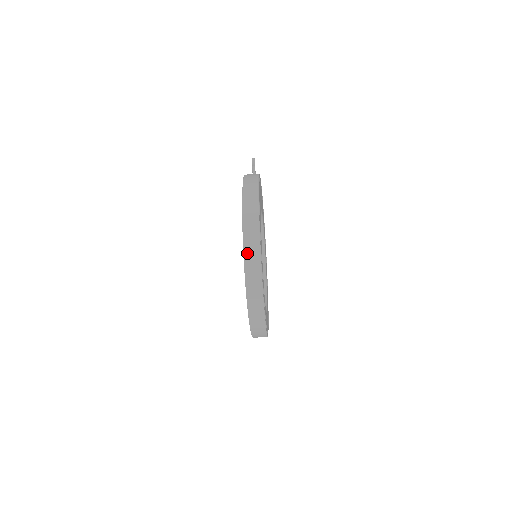
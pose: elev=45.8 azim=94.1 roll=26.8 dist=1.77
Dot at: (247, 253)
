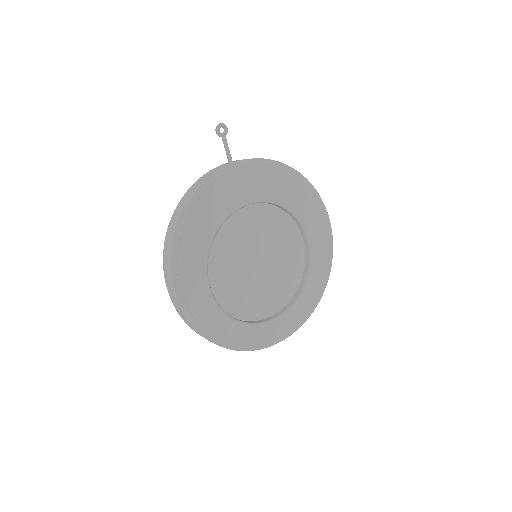
Dot at: (183, 319)
